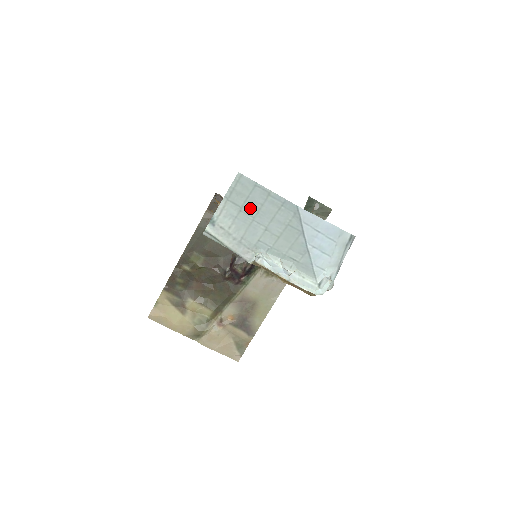
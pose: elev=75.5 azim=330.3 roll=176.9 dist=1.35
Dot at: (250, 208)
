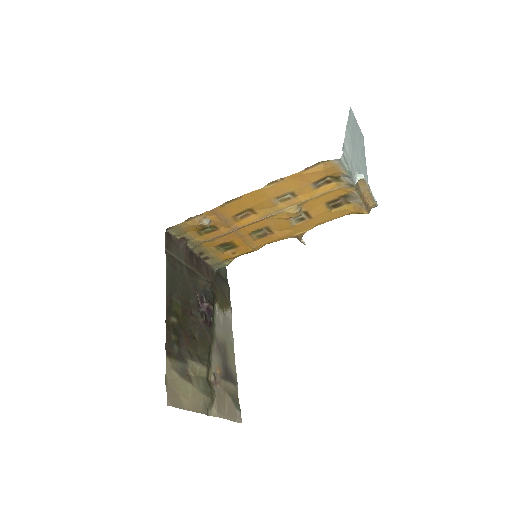
Dot at: (353, 136)
